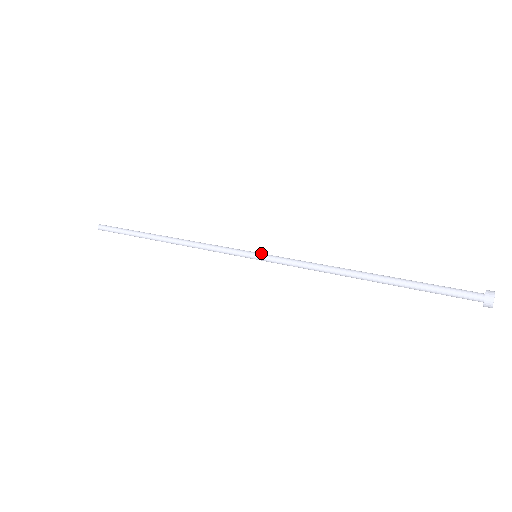
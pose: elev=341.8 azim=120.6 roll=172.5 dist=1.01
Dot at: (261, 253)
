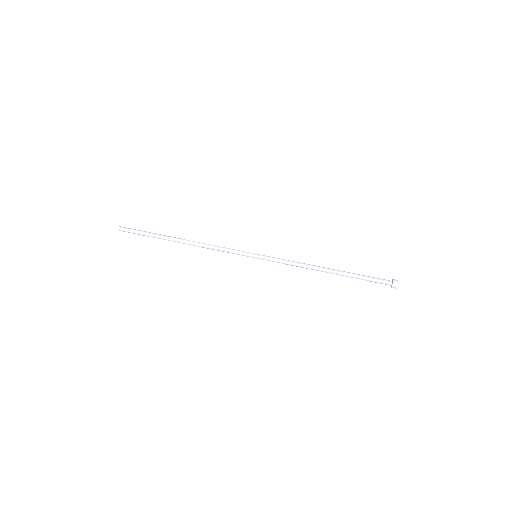
Dot at: (259, 257)
